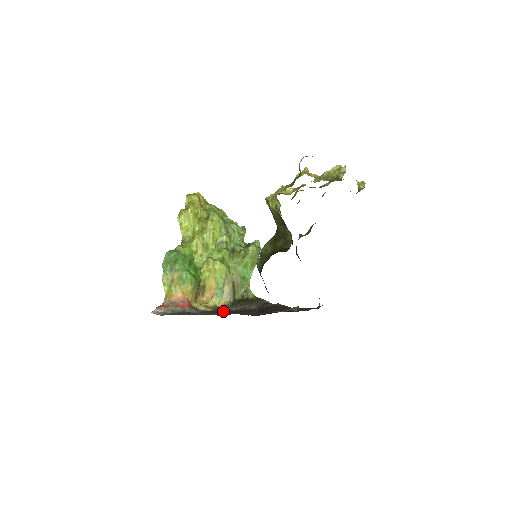
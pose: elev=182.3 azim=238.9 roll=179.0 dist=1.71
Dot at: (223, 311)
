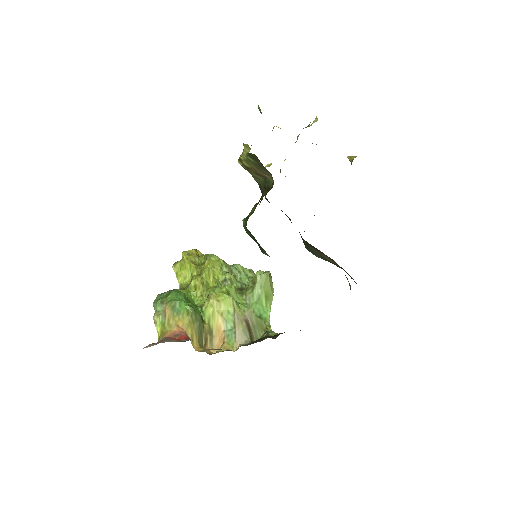
Dot at: occluded
